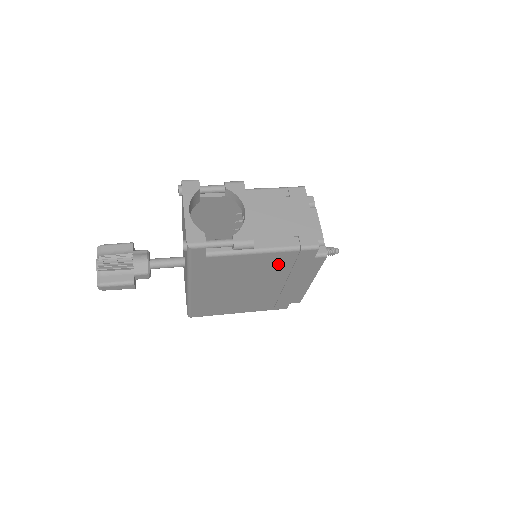
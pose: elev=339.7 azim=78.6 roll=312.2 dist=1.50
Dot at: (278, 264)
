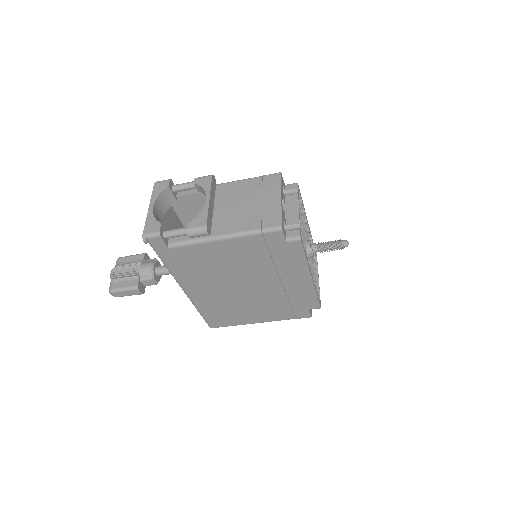
Dot at: (252, 254)
